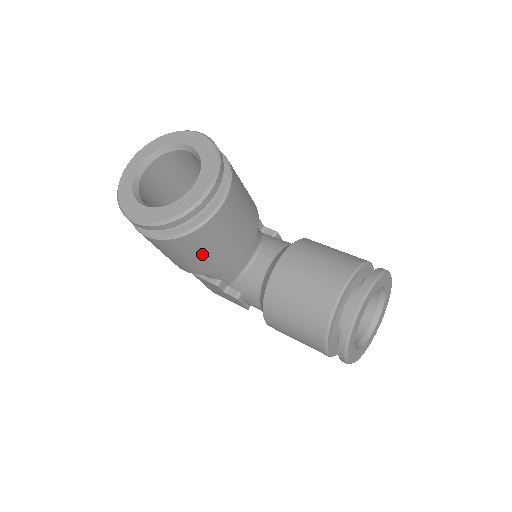
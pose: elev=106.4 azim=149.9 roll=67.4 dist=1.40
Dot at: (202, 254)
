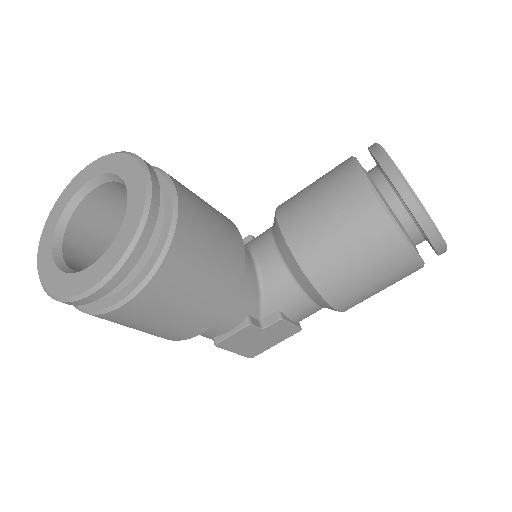
Dot at: (205, 272)
